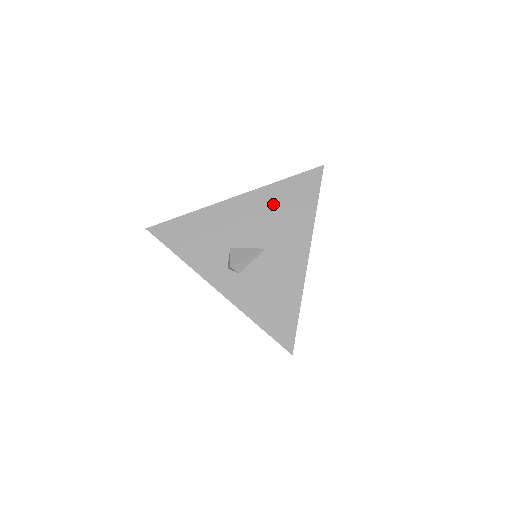
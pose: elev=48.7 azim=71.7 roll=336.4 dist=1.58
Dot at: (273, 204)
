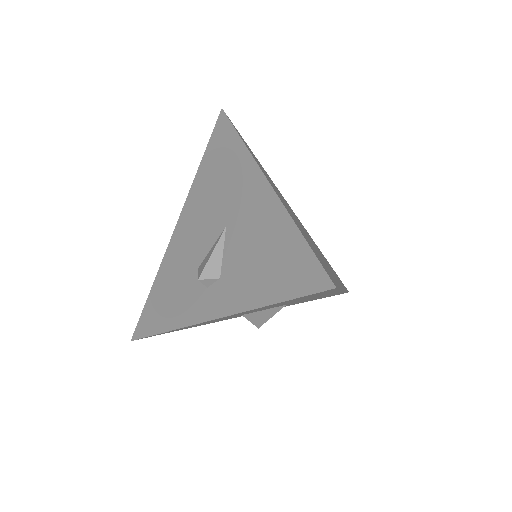
Dot at: (206, 188)
